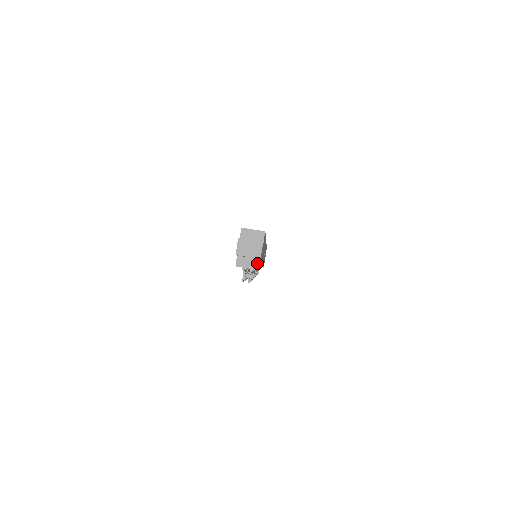
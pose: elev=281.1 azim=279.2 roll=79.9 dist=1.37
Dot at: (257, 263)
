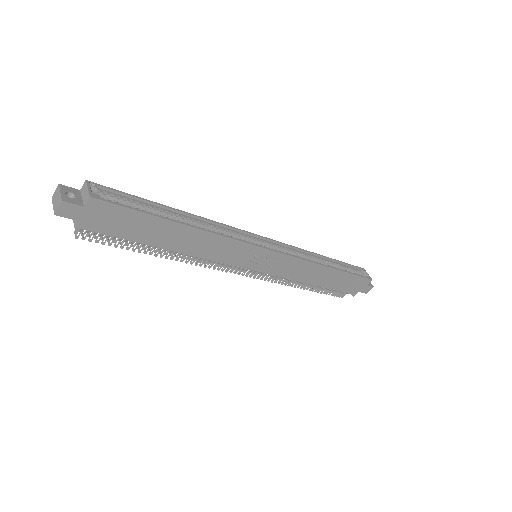
Dot at: (78, 223)
